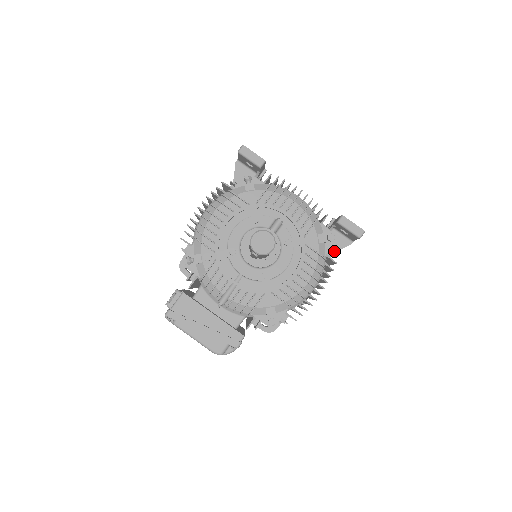
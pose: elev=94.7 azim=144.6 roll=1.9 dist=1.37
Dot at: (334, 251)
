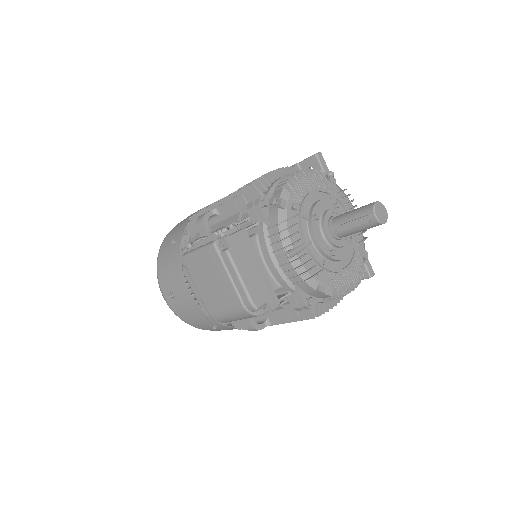
Dot at: occluded
